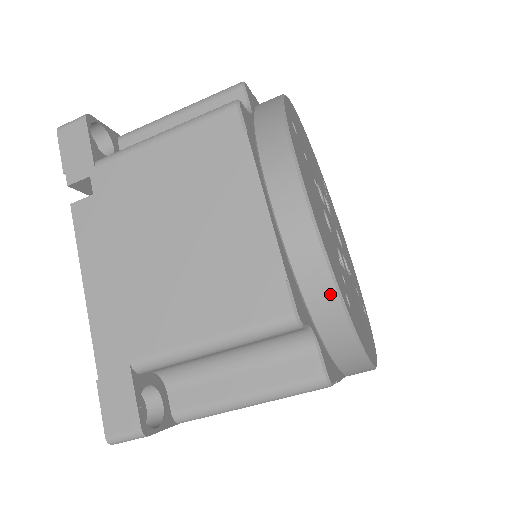
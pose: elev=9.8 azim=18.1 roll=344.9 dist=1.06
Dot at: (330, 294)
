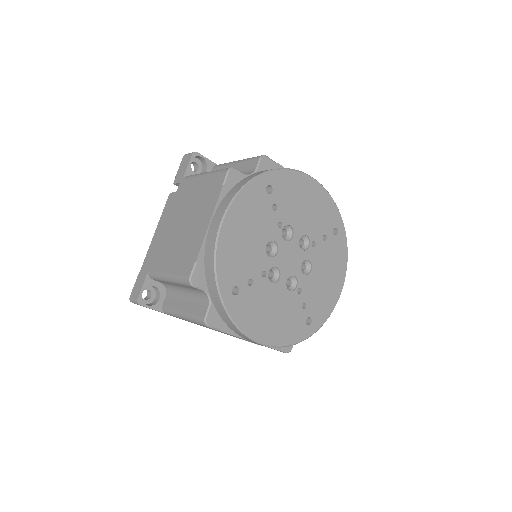
Dot at: (213, 278)
